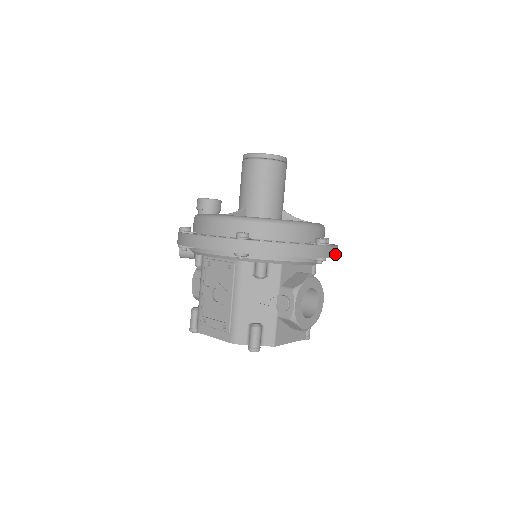
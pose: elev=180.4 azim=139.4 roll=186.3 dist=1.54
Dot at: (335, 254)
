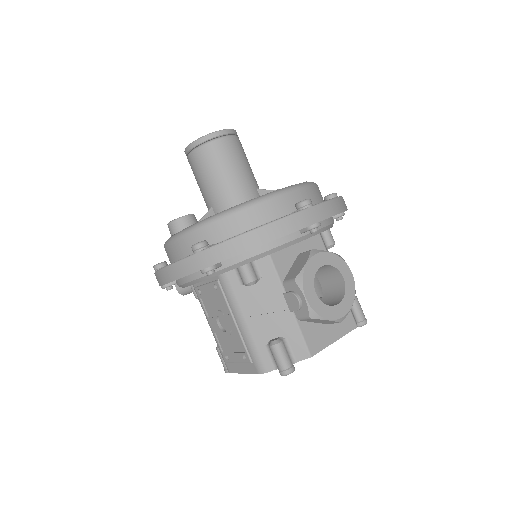
Dot at: (335, 210)
